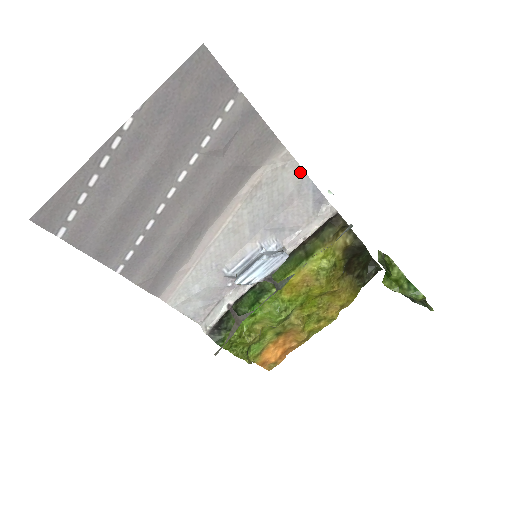
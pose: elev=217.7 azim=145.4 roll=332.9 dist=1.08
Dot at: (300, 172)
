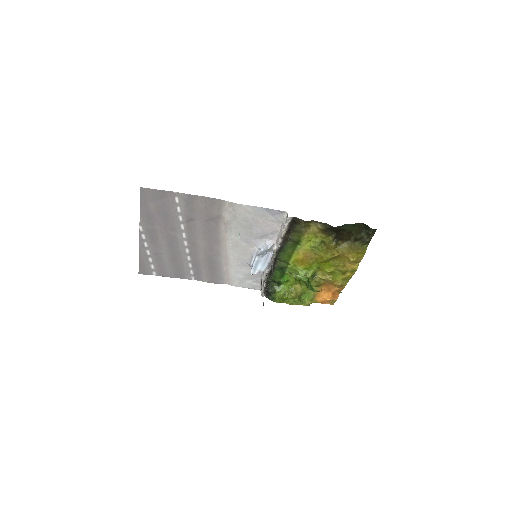
Dot at: (247, 207)
